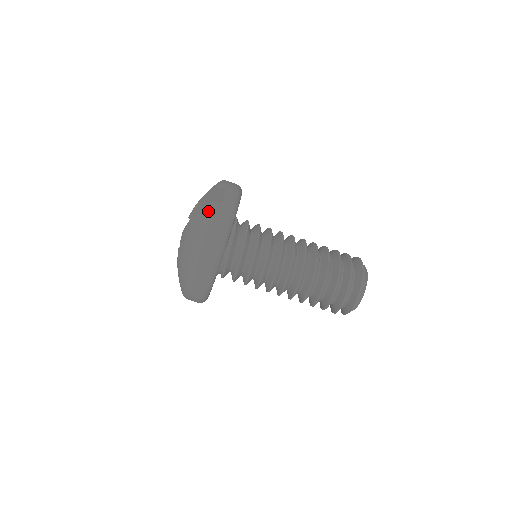
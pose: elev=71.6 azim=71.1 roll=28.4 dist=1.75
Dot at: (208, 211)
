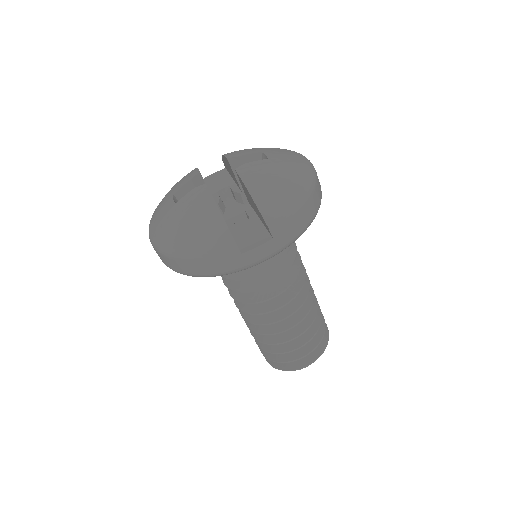
Dot at: (219, 245)
